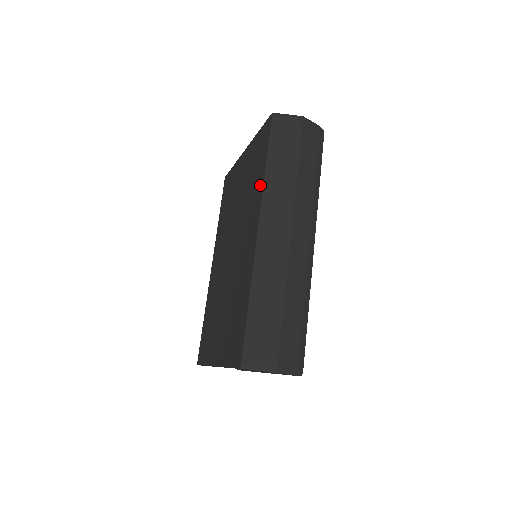
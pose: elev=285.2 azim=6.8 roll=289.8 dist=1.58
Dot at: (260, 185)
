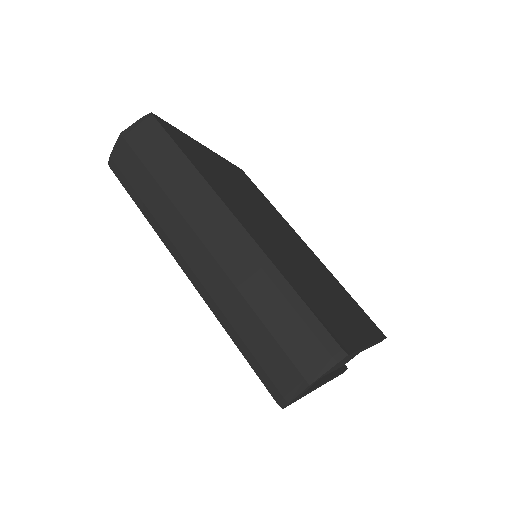
Dot at: occluded
